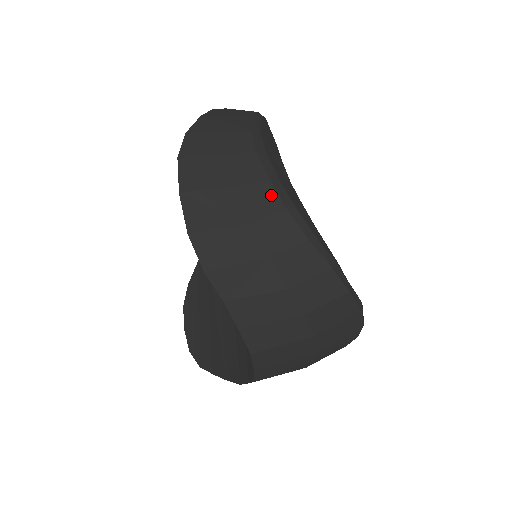
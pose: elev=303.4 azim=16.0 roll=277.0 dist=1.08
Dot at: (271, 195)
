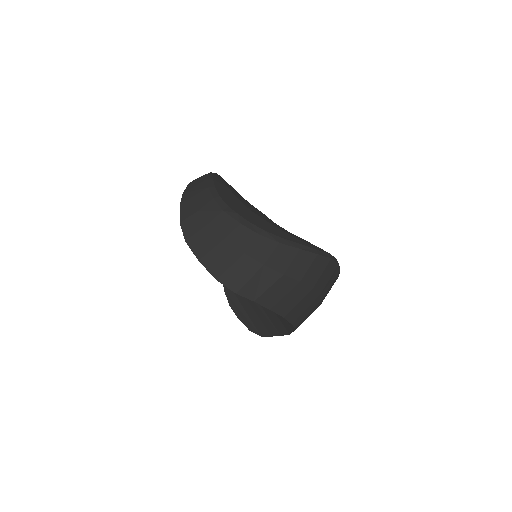
Dot at: (246, 231)
